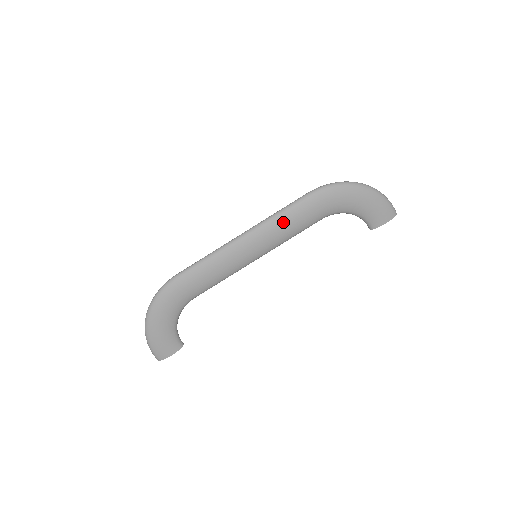
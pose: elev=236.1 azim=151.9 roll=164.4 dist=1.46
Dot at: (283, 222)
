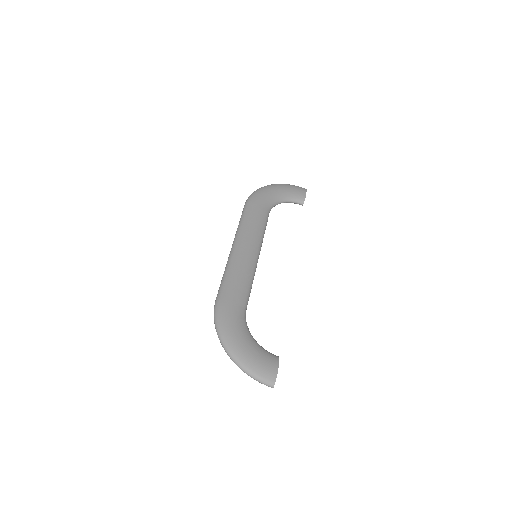
Dot at: (248, 223)
